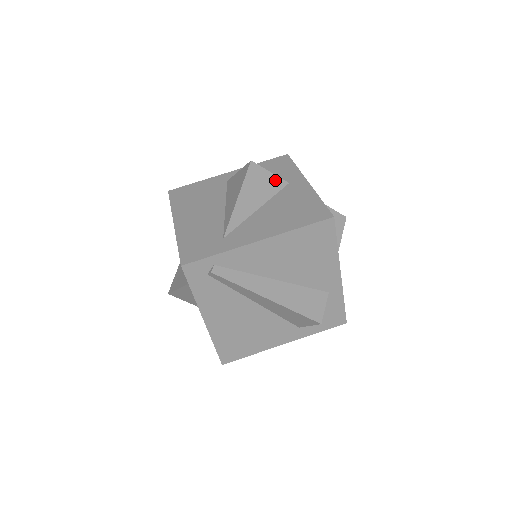
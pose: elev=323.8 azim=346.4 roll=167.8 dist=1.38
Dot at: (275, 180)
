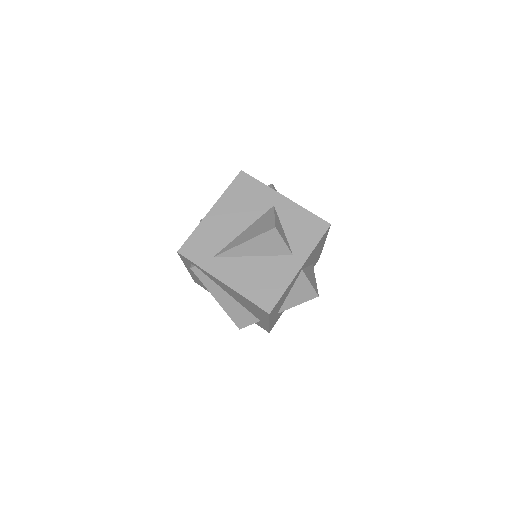
Dot at: (283, 248)
